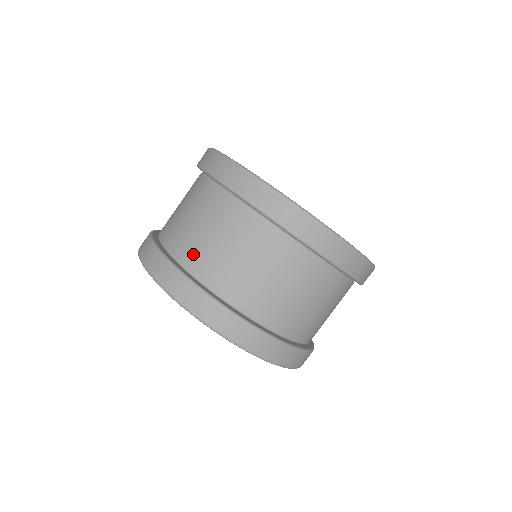
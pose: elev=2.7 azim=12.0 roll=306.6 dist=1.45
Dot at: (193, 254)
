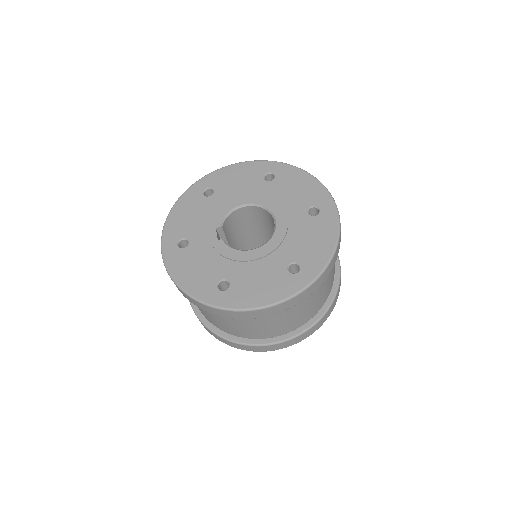
Dot at: (250, 335)
